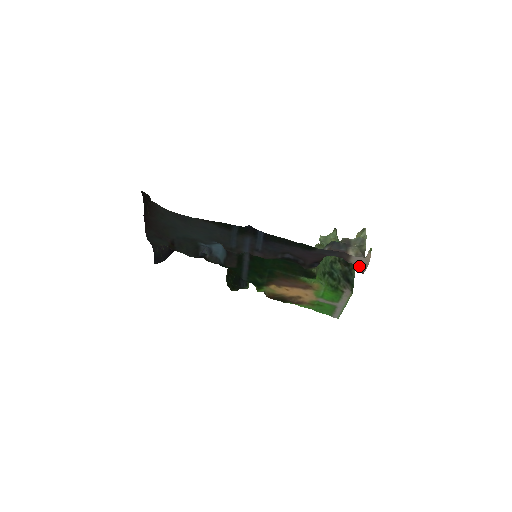
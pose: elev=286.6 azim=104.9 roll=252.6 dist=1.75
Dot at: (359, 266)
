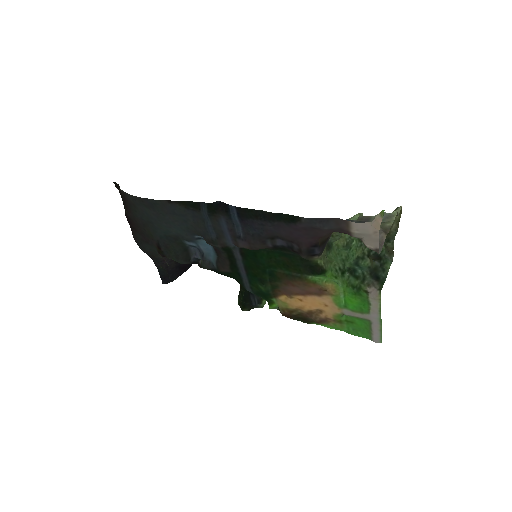
Dot at: (367, 239)
